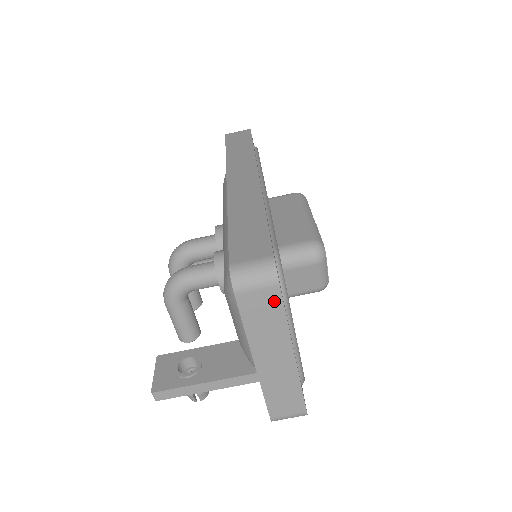
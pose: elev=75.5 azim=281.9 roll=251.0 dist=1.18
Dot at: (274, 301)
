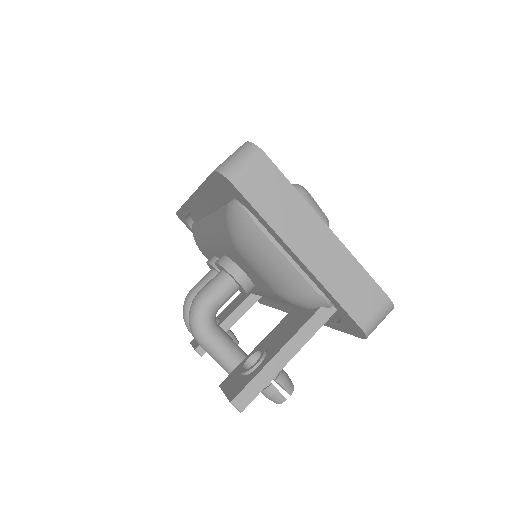
Dot at: (271, 173)
